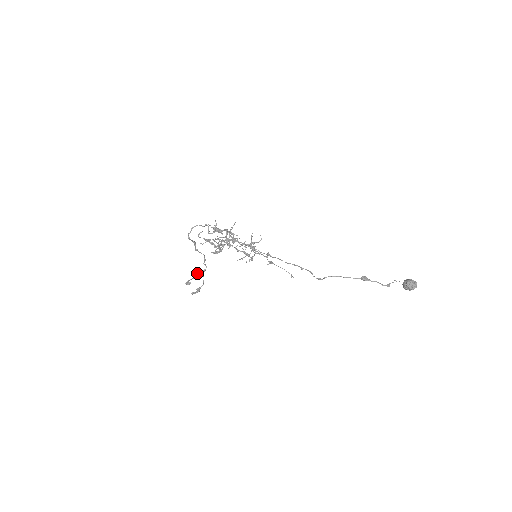
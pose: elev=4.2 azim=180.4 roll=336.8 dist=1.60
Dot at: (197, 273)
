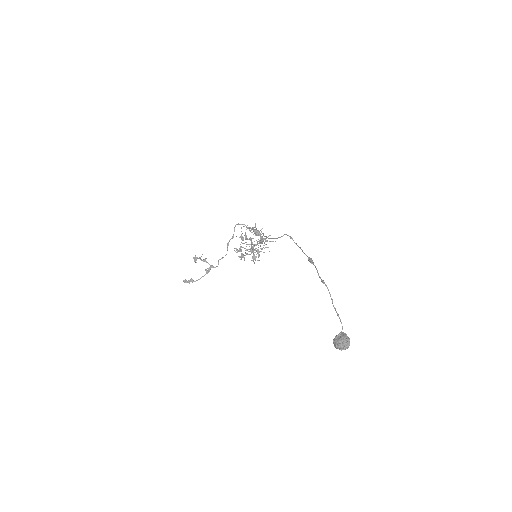
Dot at: occluded
